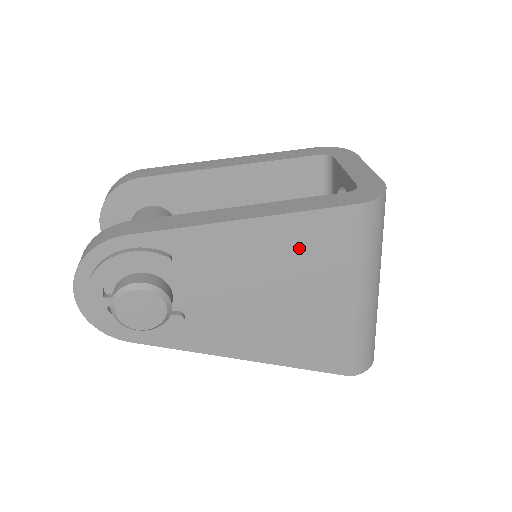
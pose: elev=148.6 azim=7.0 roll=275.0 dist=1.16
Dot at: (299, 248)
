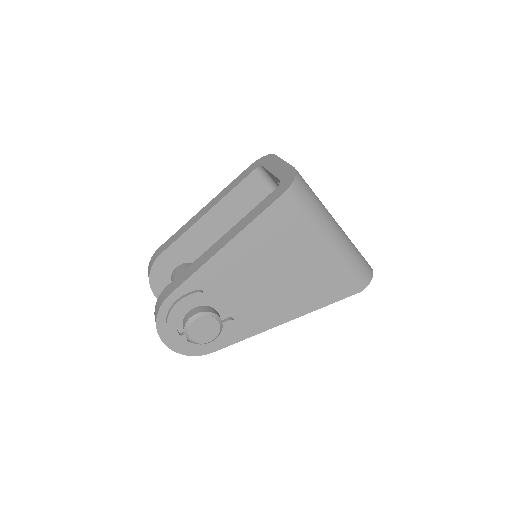
Dot at: (268, 239)
